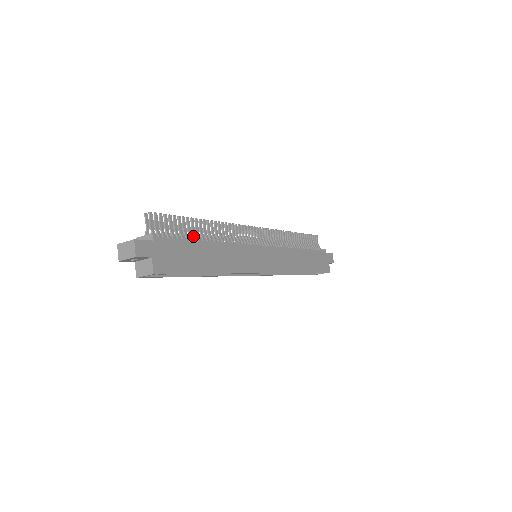
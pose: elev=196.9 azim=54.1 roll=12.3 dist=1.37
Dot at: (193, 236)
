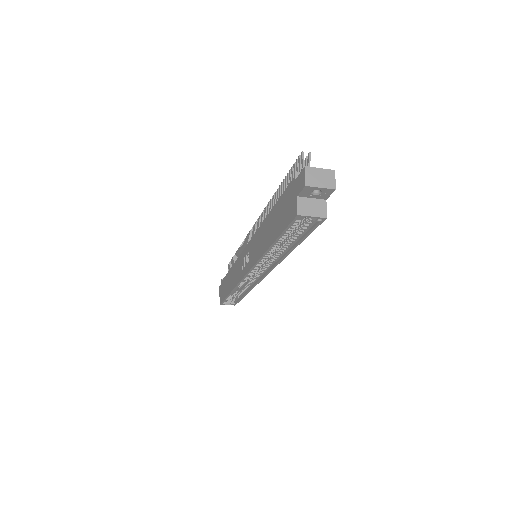
Dot at: occluded
